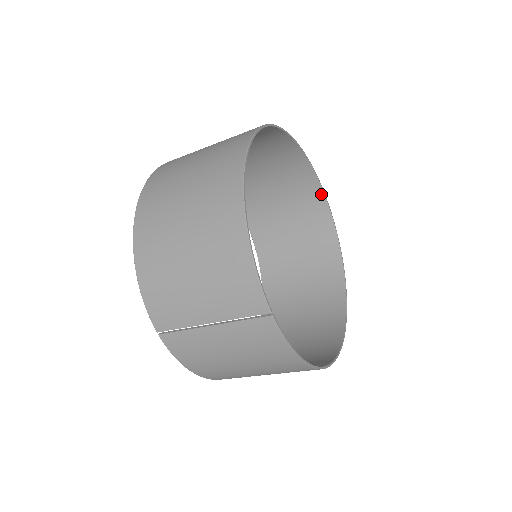
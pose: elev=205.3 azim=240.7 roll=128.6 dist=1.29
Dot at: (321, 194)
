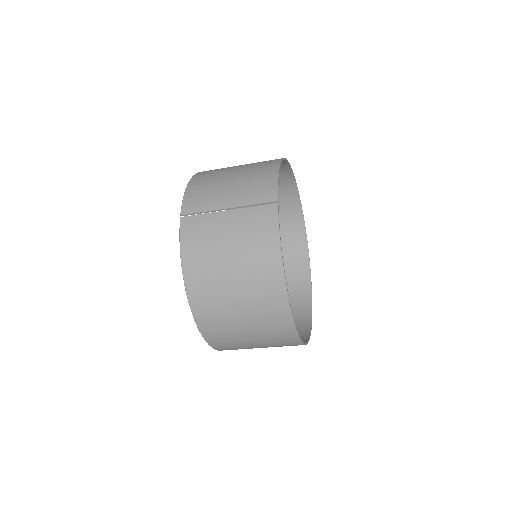
Dot at: (308, 279)
